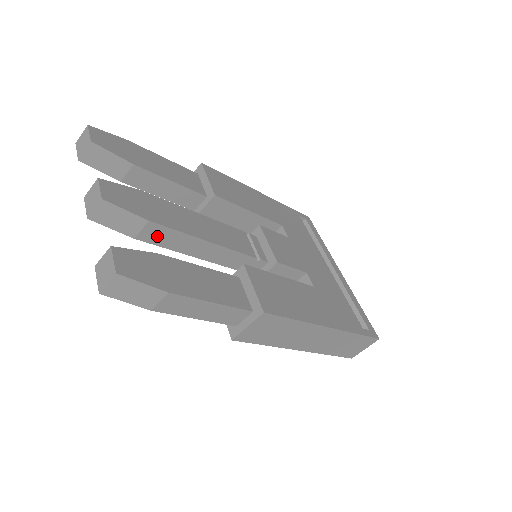
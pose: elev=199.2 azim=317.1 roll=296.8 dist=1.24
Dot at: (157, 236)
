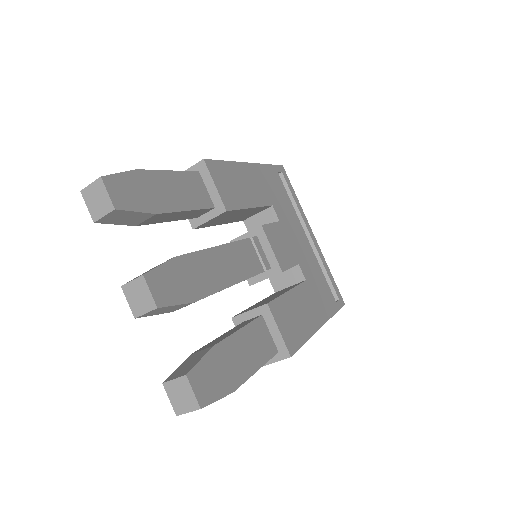
Dot at: occluded
